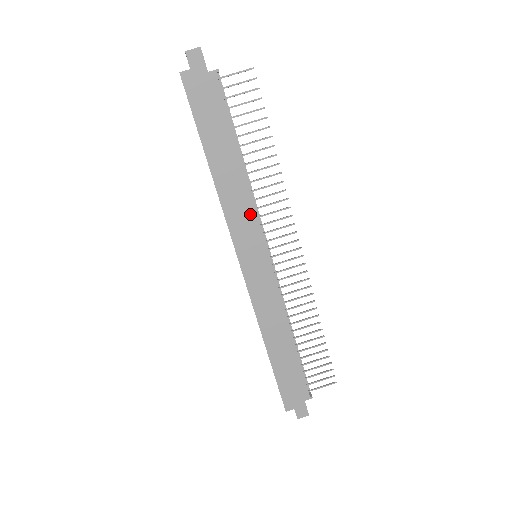
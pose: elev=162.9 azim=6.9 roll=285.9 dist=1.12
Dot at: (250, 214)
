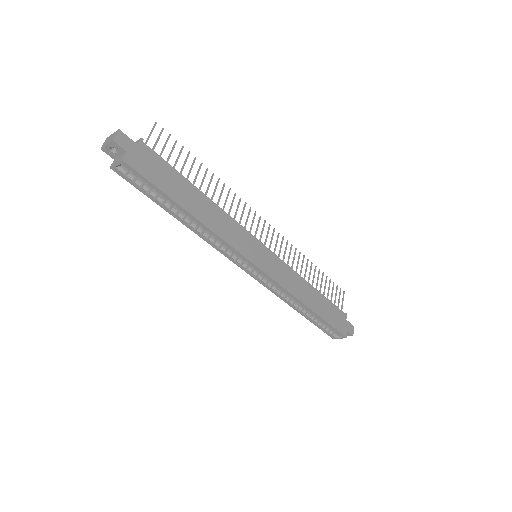
Dot at: (236, 227)
